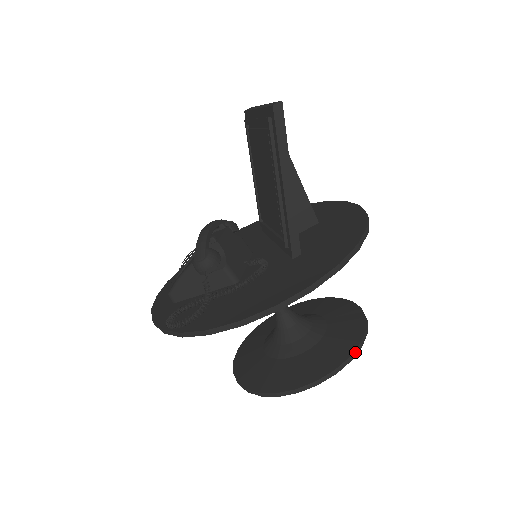
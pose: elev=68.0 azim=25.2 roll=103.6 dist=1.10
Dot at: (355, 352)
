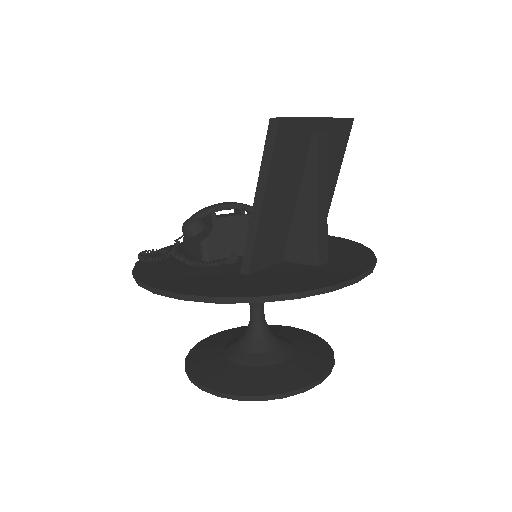
Dot at: (248, 398)
